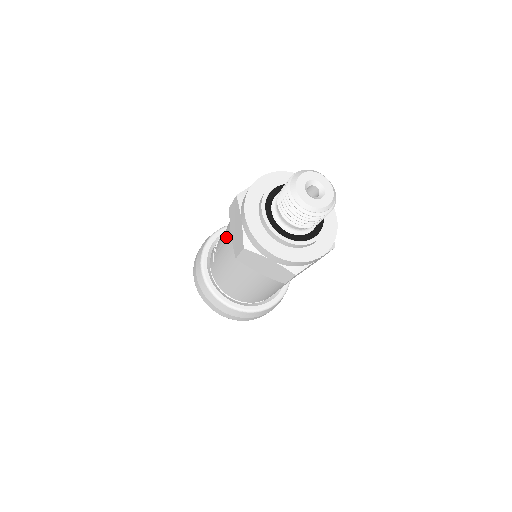
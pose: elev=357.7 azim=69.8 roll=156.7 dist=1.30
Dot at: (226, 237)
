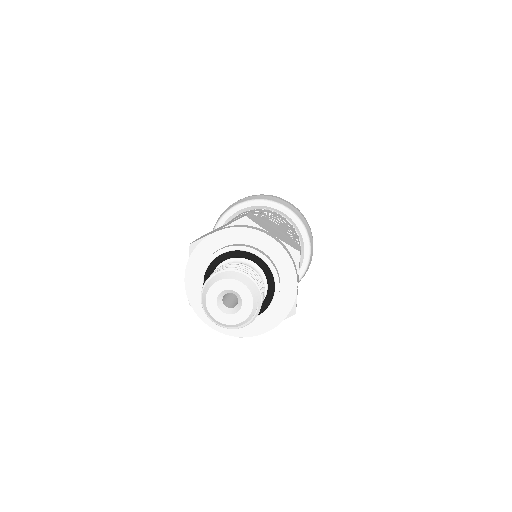
Dot at: occluded
